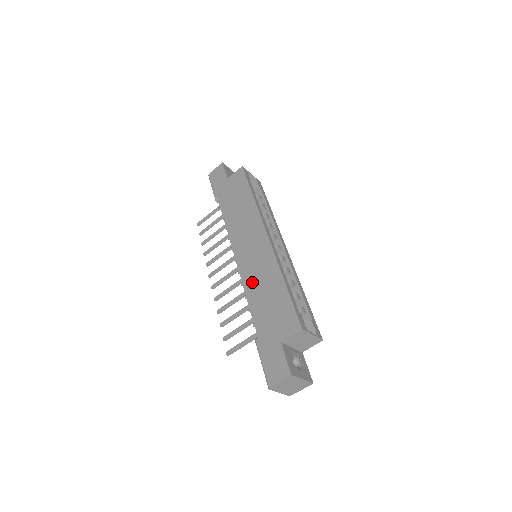
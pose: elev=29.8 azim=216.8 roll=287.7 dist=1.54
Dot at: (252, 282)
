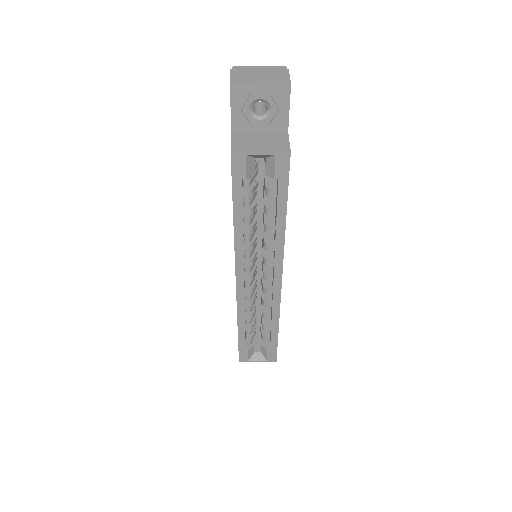
Dot at: occluded
